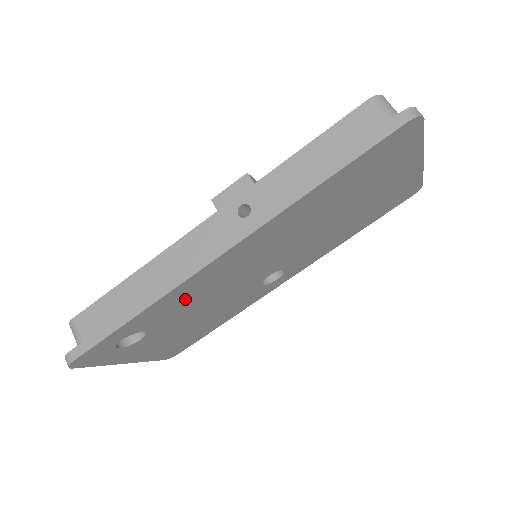
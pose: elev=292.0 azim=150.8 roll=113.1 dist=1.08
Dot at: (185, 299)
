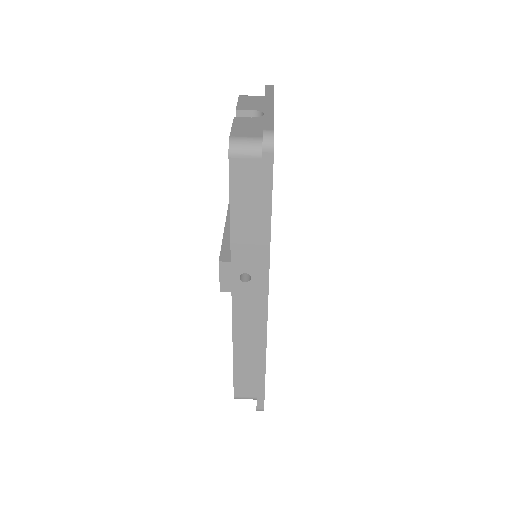
Dot at: occluded
